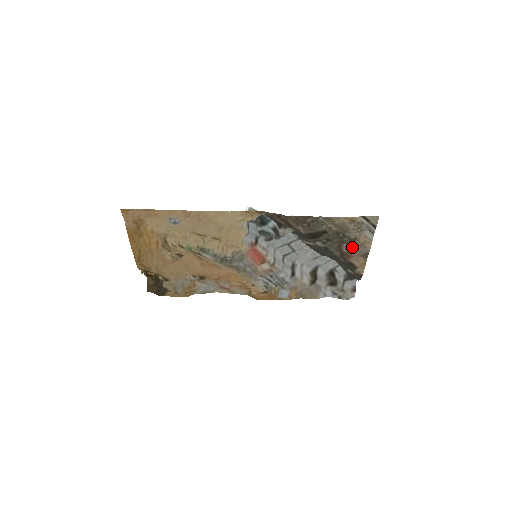
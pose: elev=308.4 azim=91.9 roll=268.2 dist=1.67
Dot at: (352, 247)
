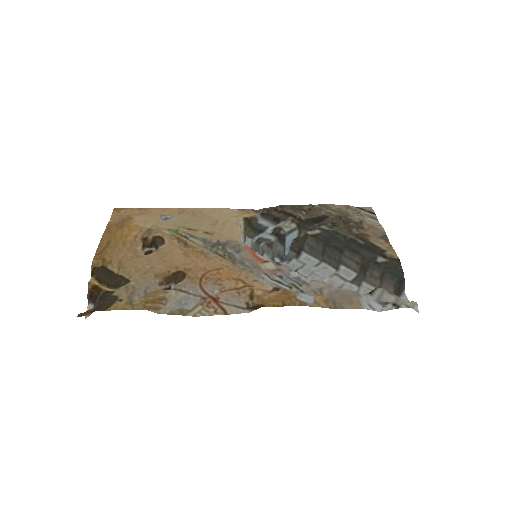
Dot at: (363, 230)
